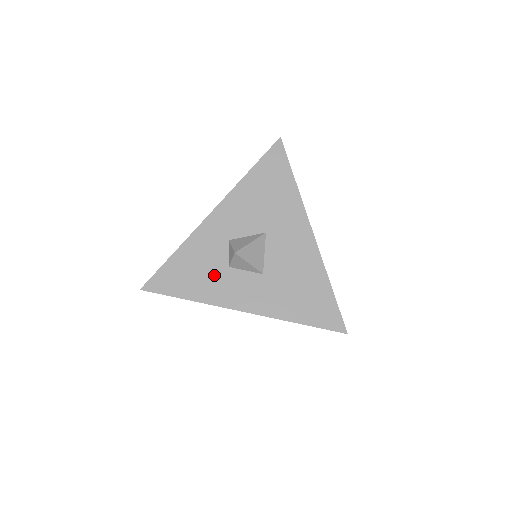
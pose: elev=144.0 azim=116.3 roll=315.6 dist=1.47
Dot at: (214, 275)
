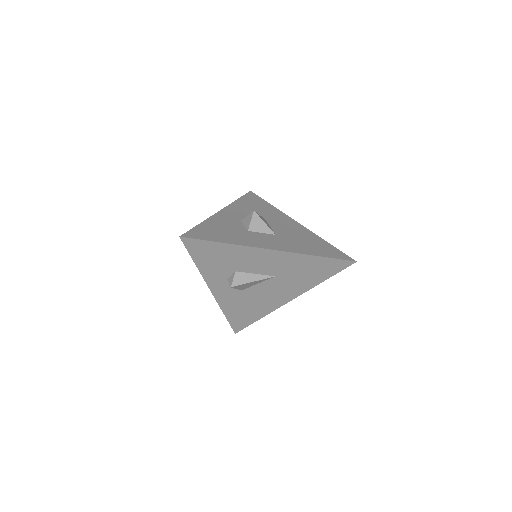
Dot at: (239, 233)
